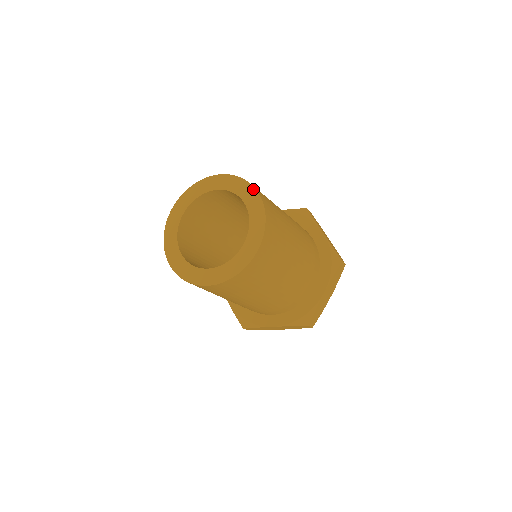
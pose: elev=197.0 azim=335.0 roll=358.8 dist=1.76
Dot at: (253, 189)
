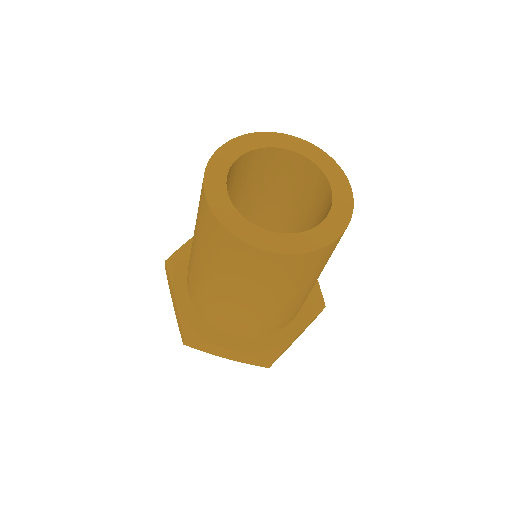
Dot at: (284, 135)
